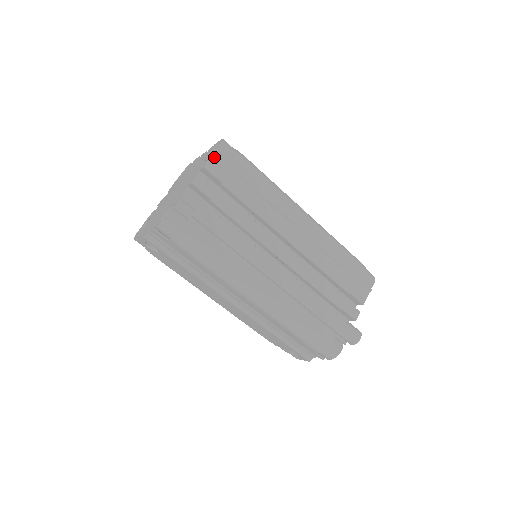
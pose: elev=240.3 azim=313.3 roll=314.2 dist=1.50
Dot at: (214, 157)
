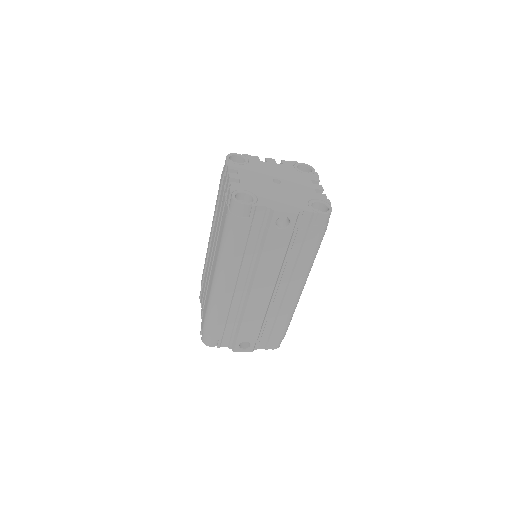
Dot at: (318, 177)
